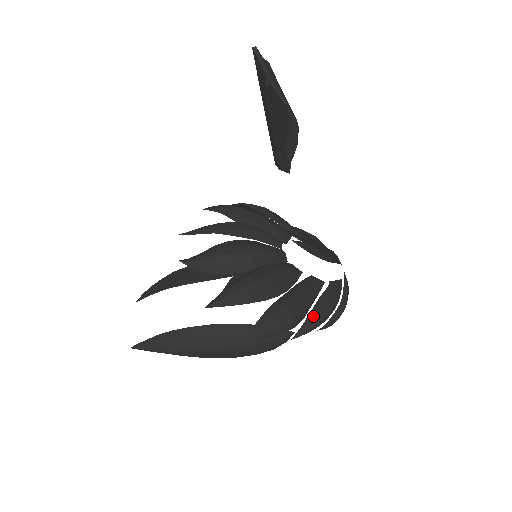
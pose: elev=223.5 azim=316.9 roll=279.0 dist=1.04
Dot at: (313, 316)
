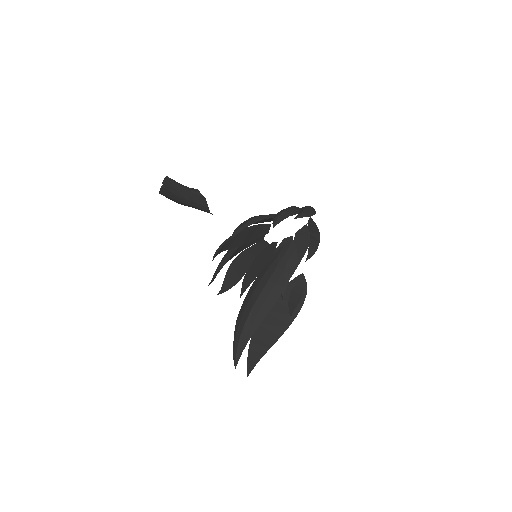
Dot at: (277, 214)
